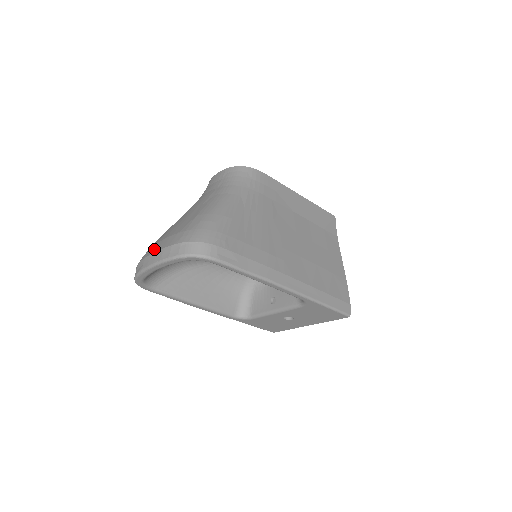
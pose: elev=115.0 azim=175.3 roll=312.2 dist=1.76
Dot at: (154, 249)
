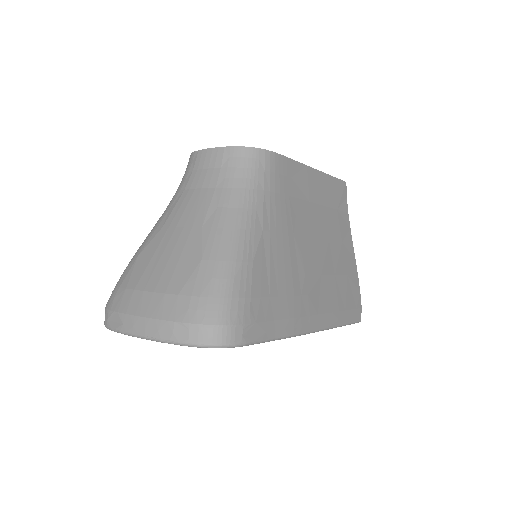
Dot at: (139, 307)
